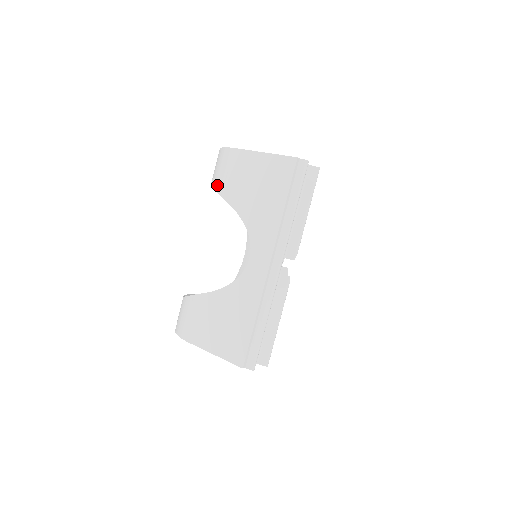
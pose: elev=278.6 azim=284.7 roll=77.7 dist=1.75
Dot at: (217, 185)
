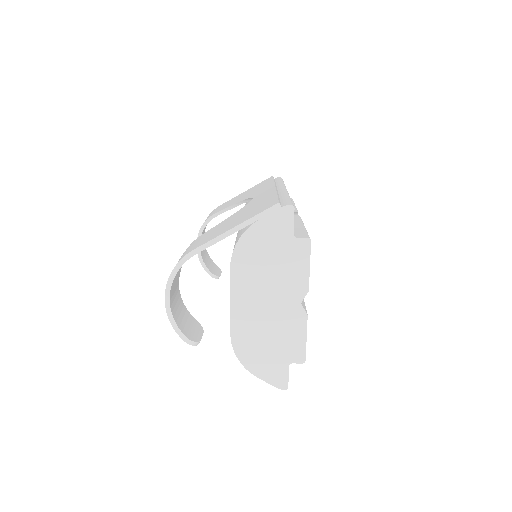
Dot at: occluded
